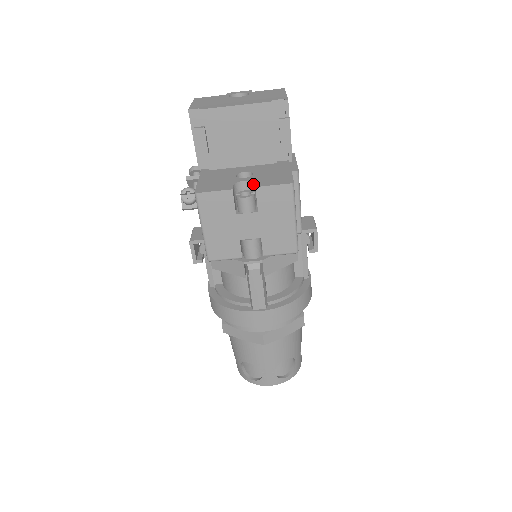
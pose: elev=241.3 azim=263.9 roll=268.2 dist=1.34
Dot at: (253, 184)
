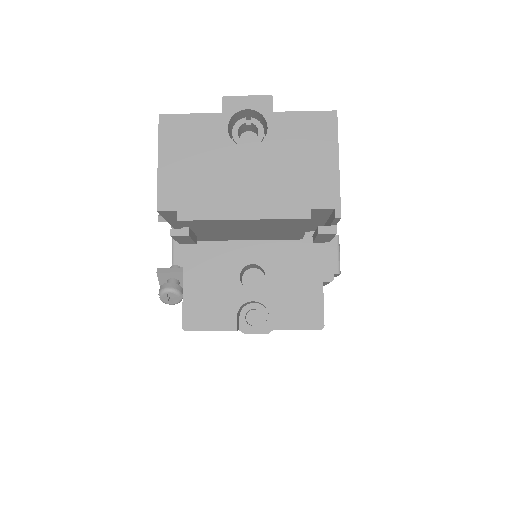
Dot at: occluded
